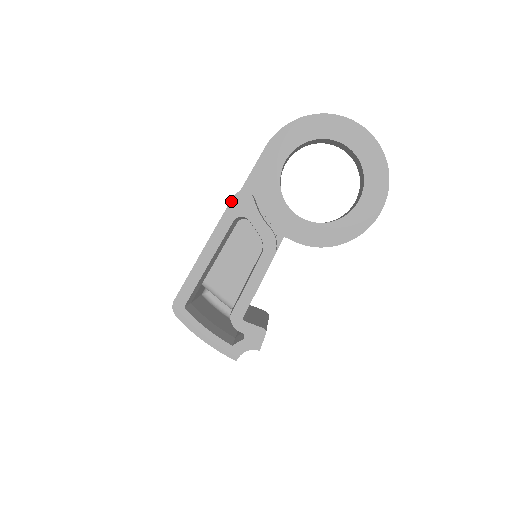
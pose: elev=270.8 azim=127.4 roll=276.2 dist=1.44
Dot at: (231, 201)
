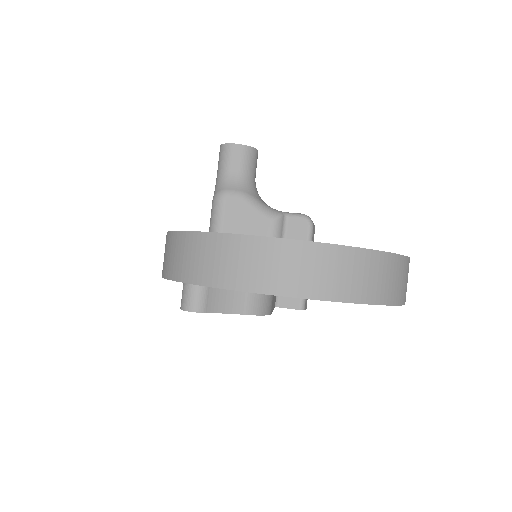
Dot at: occluded
